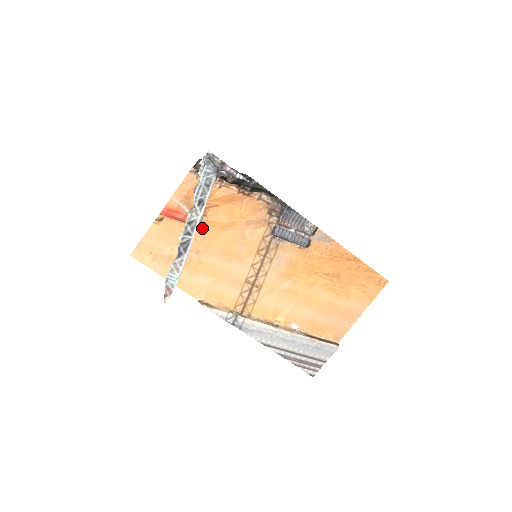
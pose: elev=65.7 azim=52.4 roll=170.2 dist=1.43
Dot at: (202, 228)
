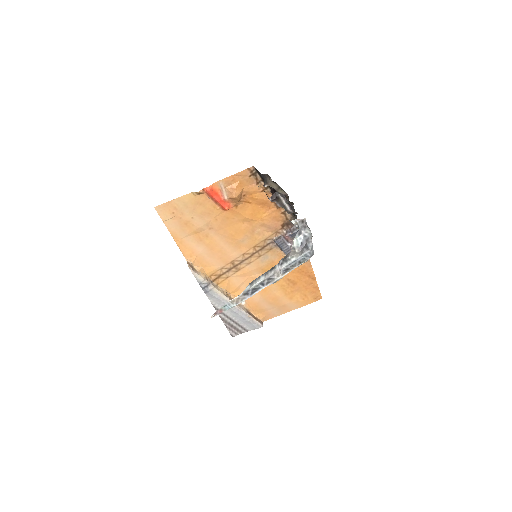
Dot at: (227, 213)
